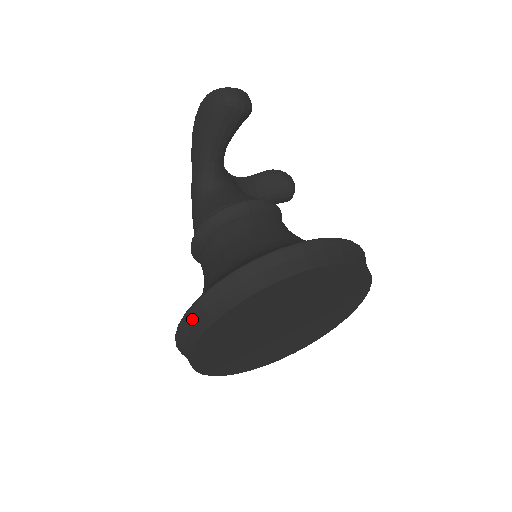
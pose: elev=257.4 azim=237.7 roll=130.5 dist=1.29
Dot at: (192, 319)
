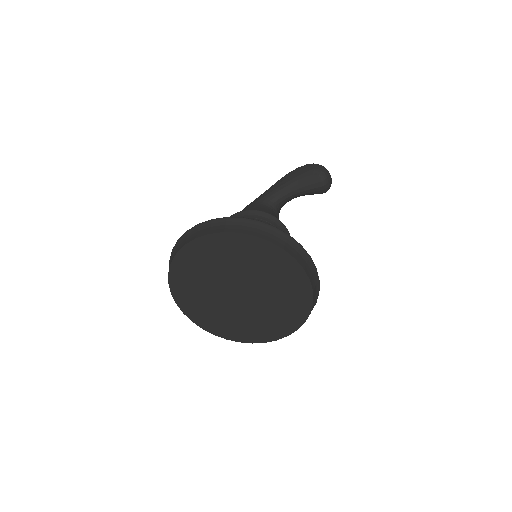
Dot at: (212, 224)
